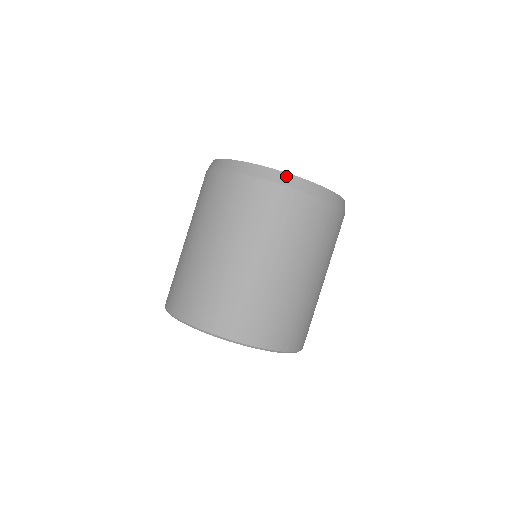
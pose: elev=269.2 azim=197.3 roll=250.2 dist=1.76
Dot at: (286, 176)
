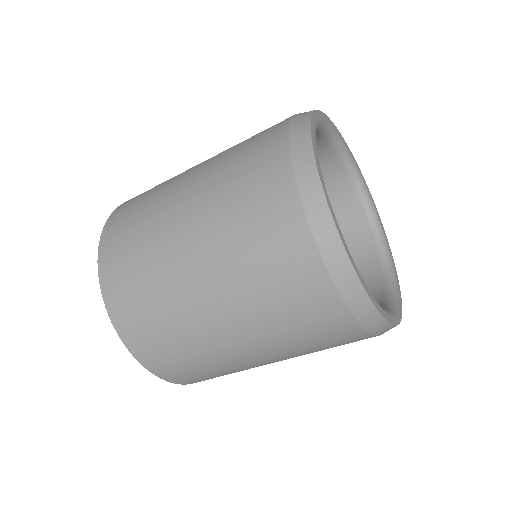
Dot at: (365, 302)
